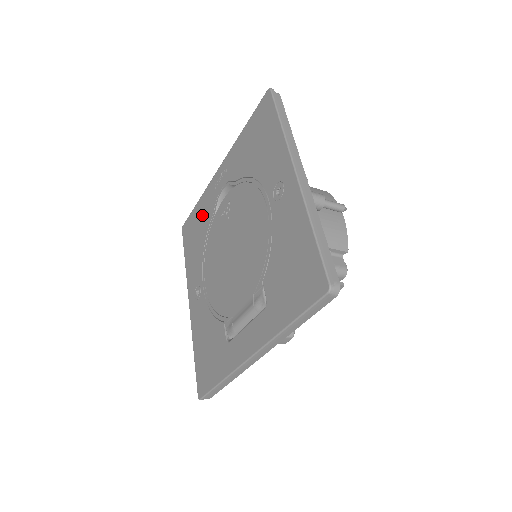
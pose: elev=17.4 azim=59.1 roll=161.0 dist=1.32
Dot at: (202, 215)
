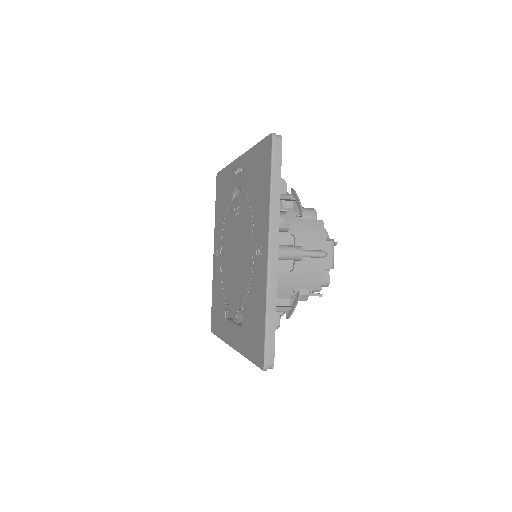
Dot at: (226, 187)
